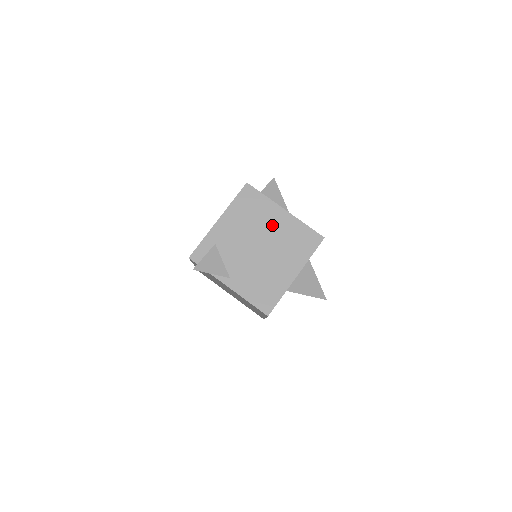
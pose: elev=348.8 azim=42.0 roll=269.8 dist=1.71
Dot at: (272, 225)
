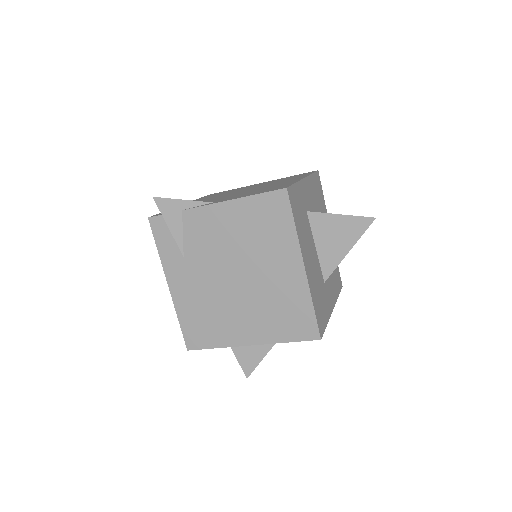
Dot at: (250, 187)
